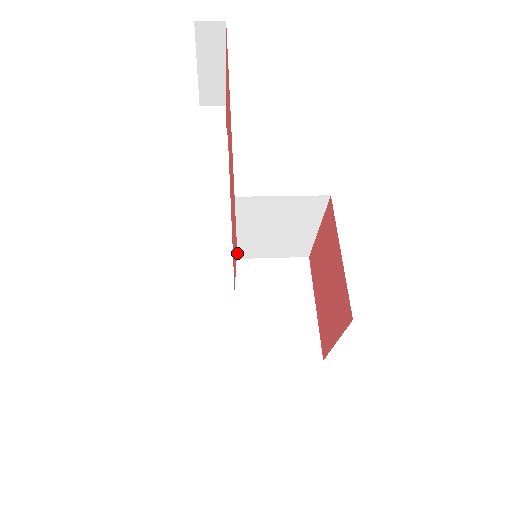
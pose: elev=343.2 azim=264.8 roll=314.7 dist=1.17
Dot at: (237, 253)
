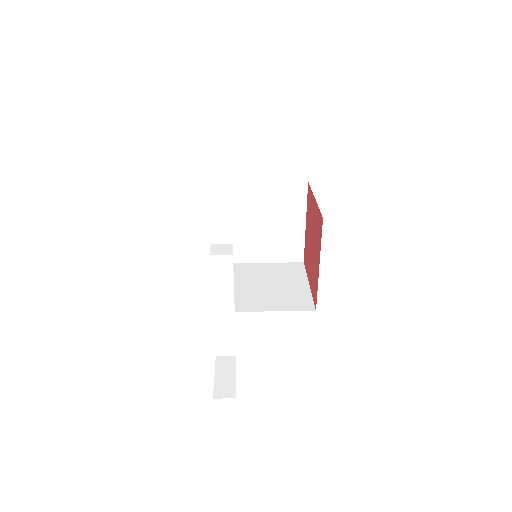
Dot at: occluded
